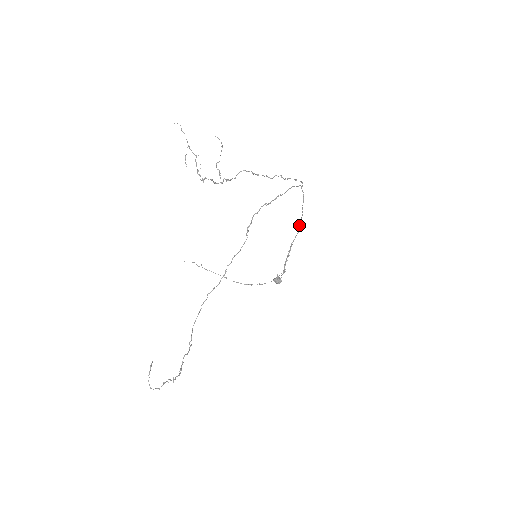
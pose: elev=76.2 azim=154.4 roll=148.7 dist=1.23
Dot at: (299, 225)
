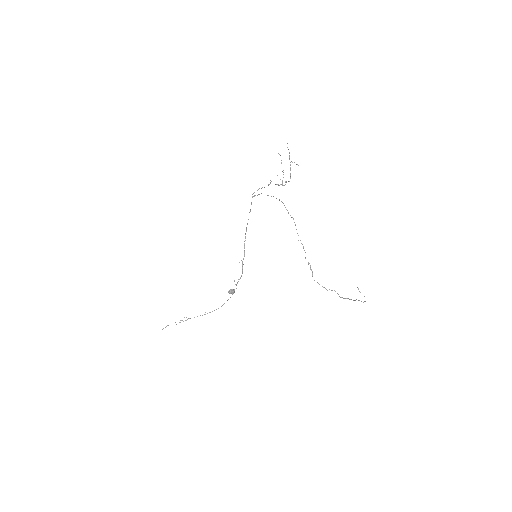
Dot at: occluded
